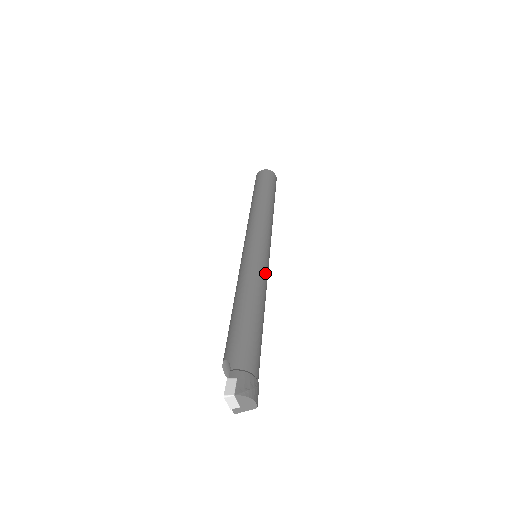
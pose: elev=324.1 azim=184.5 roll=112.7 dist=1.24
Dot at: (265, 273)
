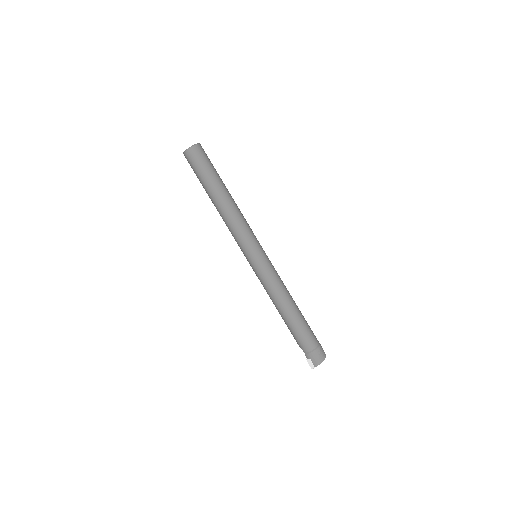
Dot at: (272, 277)
